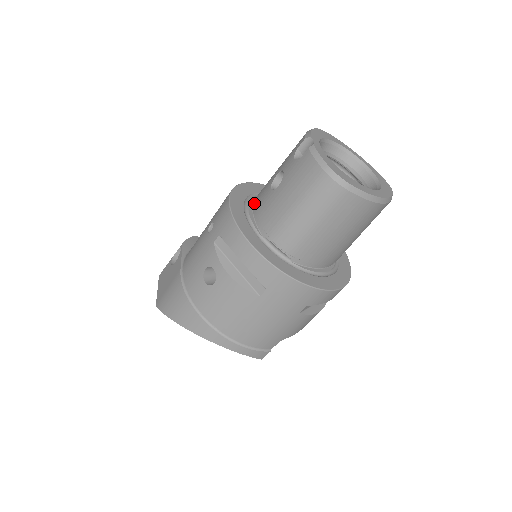
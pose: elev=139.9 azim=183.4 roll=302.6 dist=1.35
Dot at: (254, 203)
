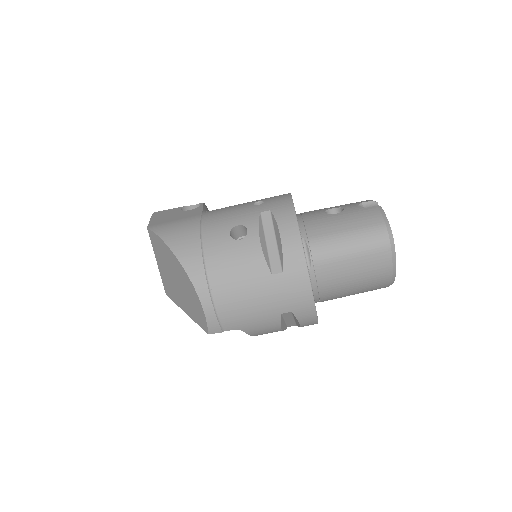
Dot at: (298, 214)
